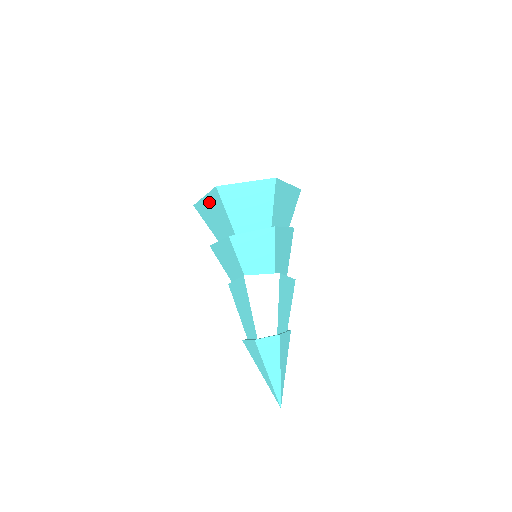
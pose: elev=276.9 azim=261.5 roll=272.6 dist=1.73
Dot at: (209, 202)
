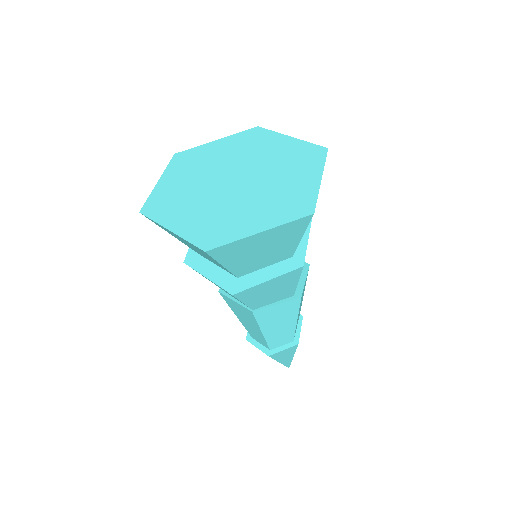
Dot at: occluded
